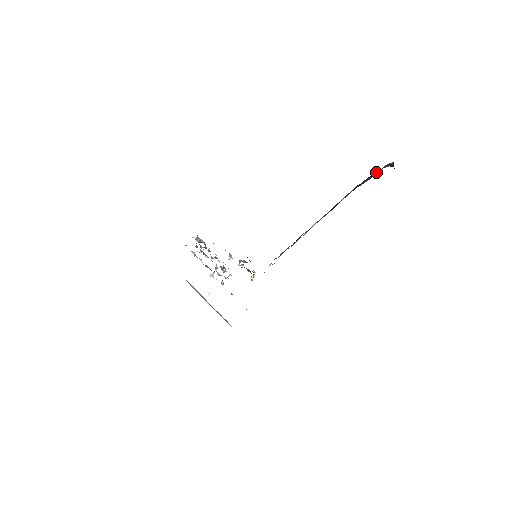
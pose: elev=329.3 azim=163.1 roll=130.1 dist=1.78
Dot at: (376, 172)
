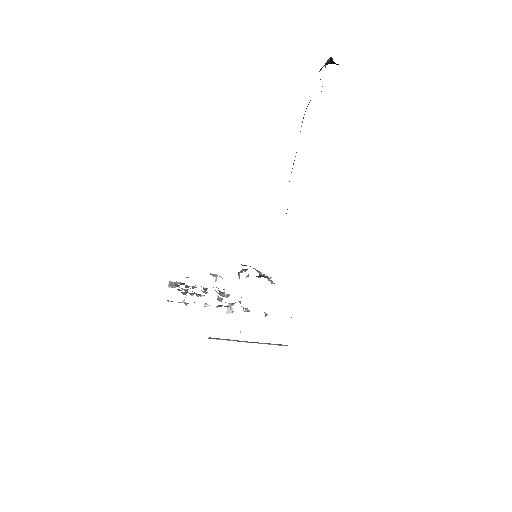
Dot at: occluded
